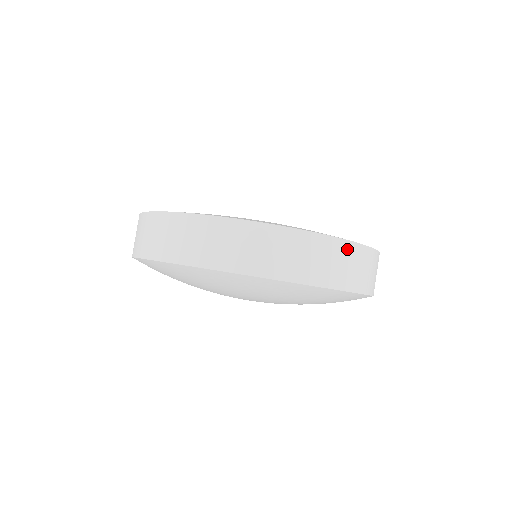
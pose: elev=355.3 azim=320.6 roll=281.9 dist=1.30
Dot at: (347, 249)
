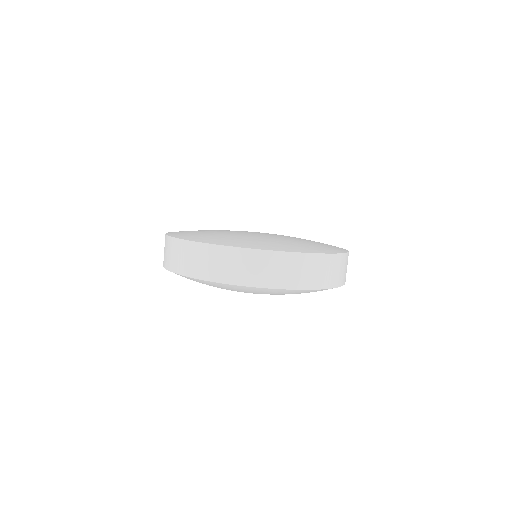
Dot at: (339, 260)
